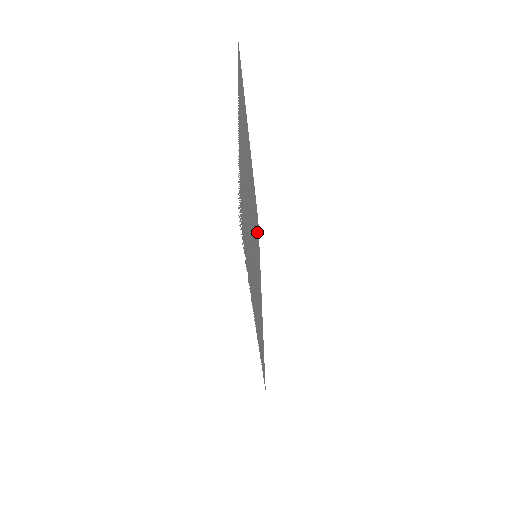
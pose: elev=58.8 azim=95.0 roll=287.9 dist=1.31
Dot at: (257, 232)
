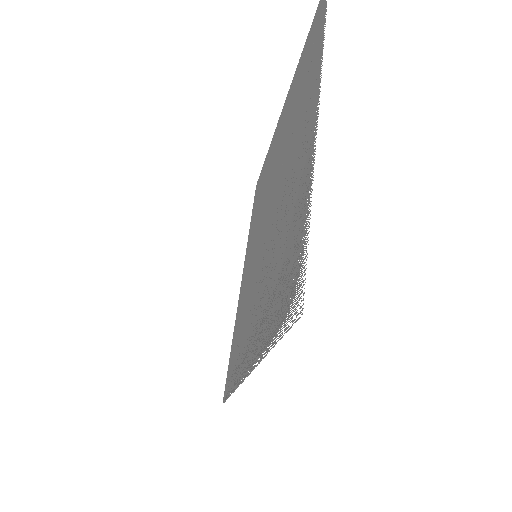
Dot at: occluded
